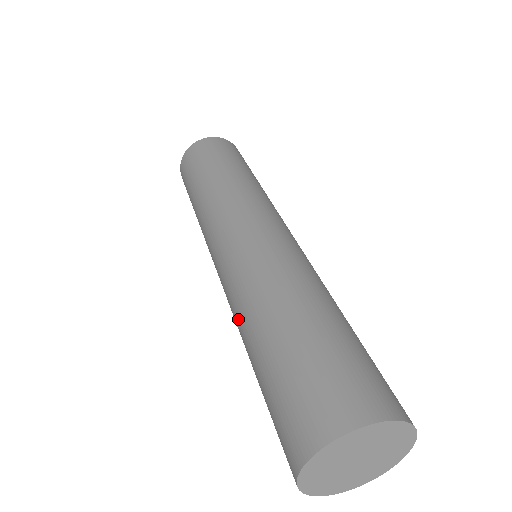
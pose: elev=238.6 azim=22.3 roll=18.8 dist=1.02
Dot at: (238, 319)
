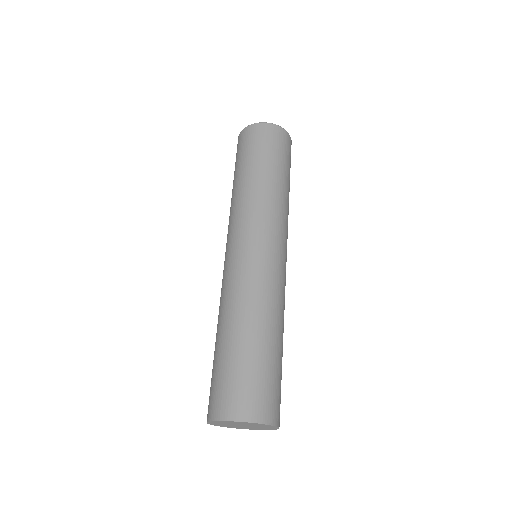
Dot at: (237, 303)
